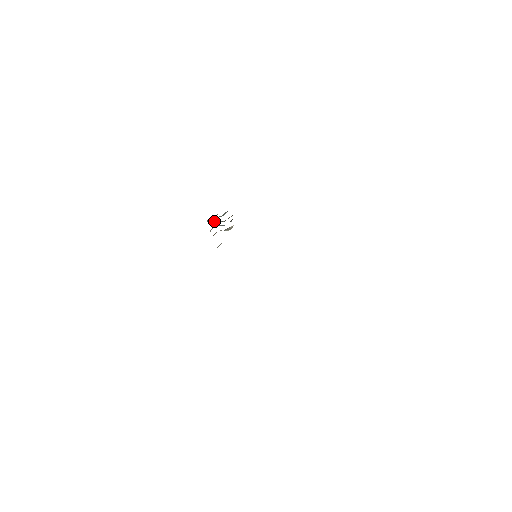
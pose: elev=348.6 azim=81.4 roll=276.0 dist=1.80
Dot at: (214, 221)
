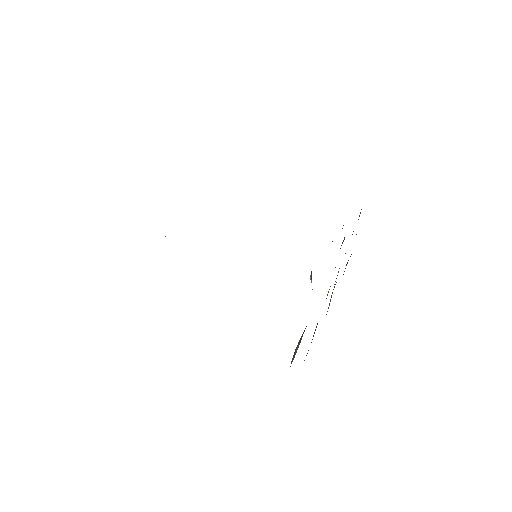
Dot at: occluded
